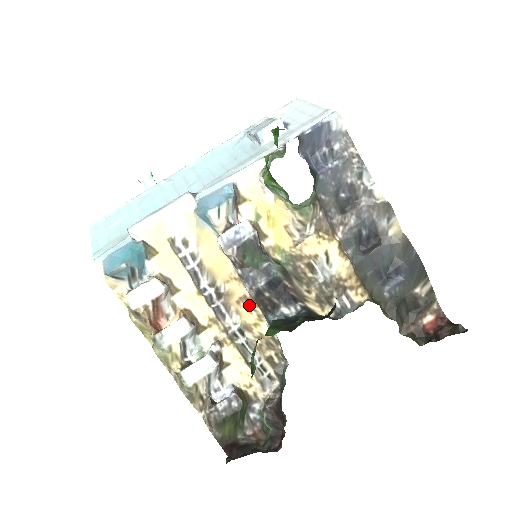
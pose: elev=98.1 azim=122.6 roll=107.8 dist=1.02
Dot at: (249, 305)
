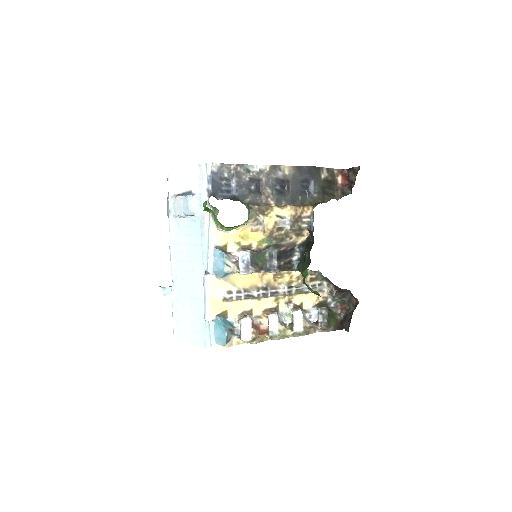
Dot at: (280, 275)
